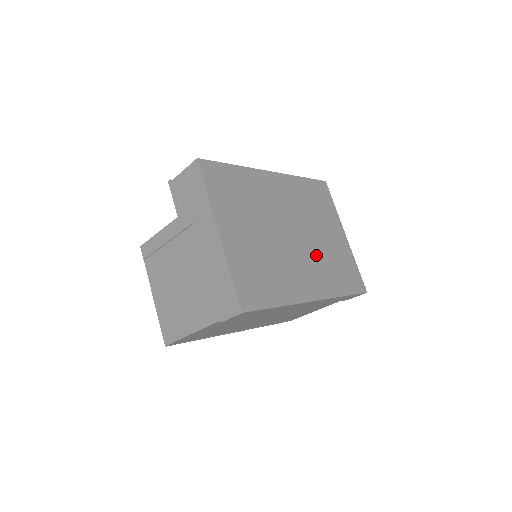
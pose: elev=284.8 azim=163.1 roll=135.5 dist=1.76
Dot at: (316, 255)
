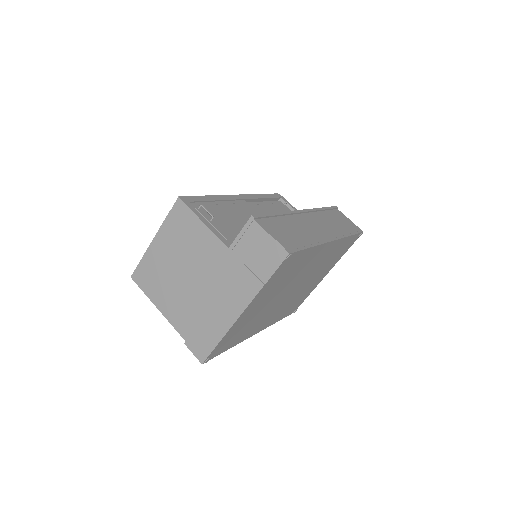
Dot at: occluded
